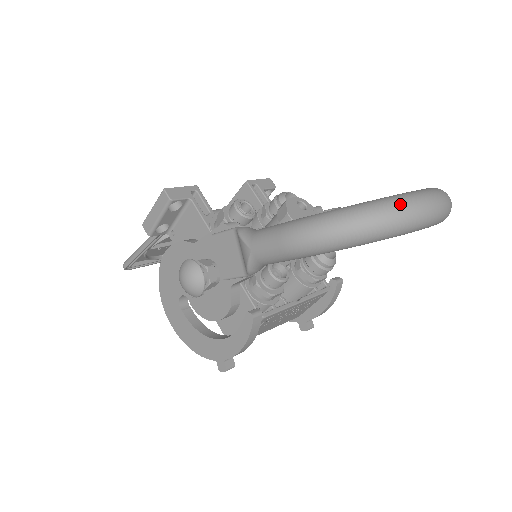
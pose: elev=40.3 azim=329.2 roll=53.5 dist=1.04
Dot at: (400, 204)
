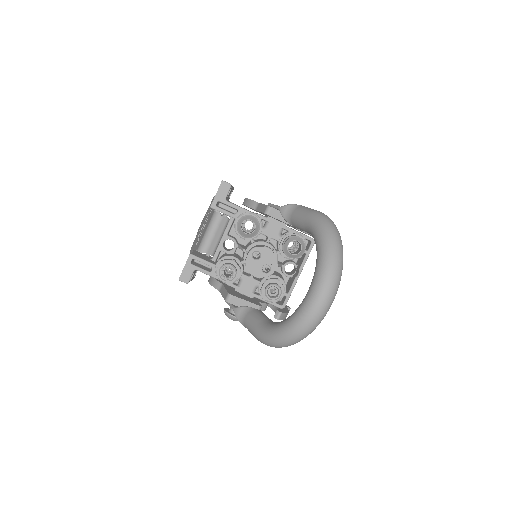
Dot at: (301, 329)
